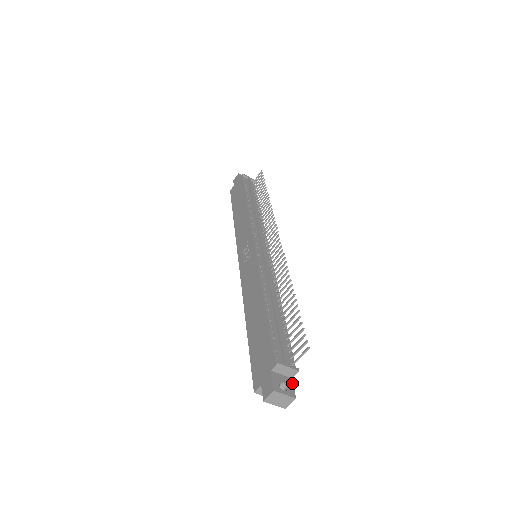
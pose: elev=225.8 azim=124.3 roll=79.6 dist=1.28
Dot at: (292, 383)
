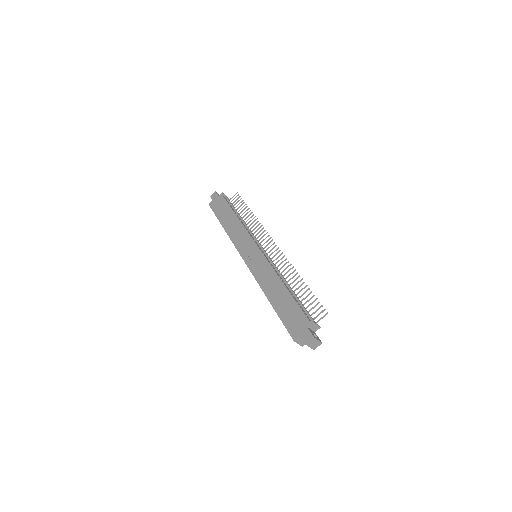
Dot at: occluded
